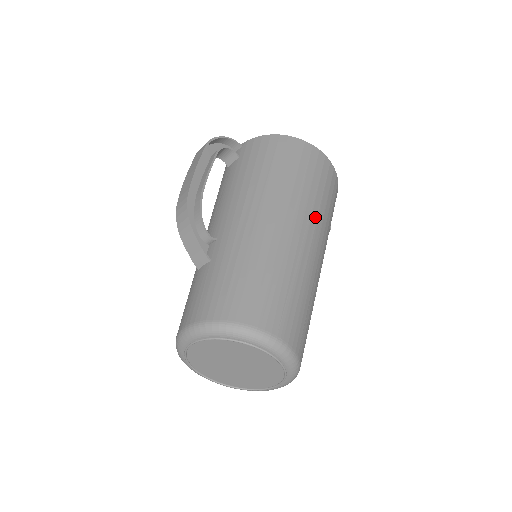
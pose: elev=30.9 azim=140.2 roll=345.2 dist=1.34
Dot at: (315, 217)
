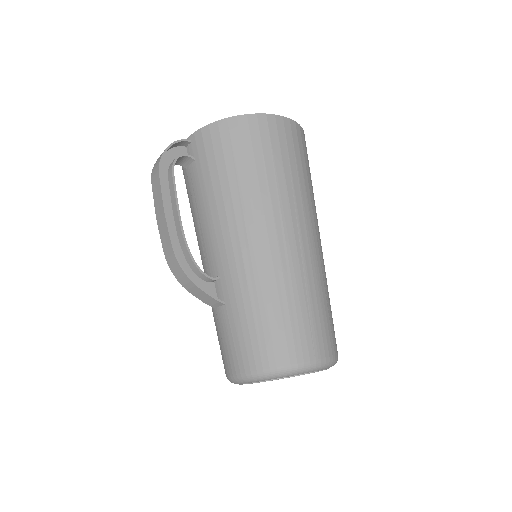
Dot at: (300, 206)
